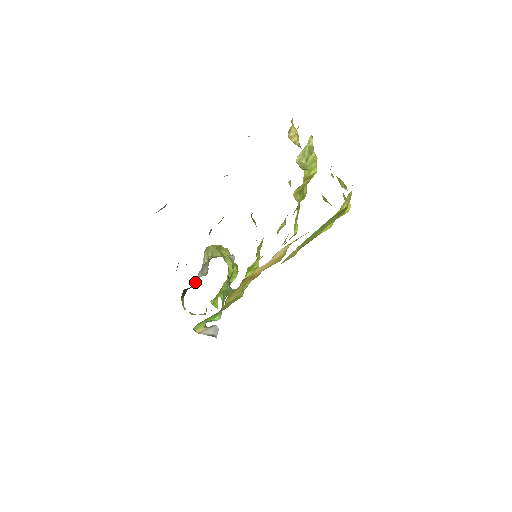
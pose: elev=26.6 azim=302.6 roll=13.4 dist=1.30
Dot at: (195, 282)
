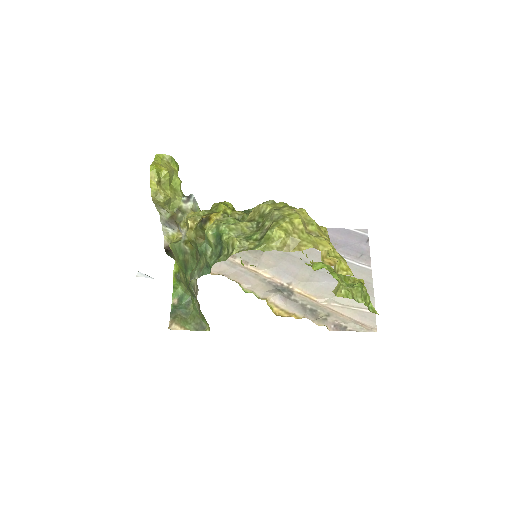
Dot at: (167, 235)
